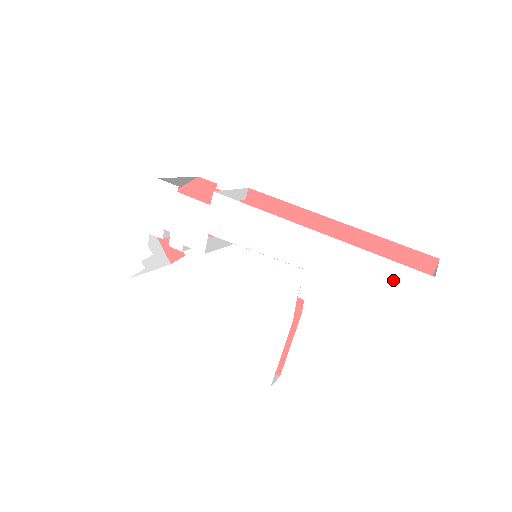
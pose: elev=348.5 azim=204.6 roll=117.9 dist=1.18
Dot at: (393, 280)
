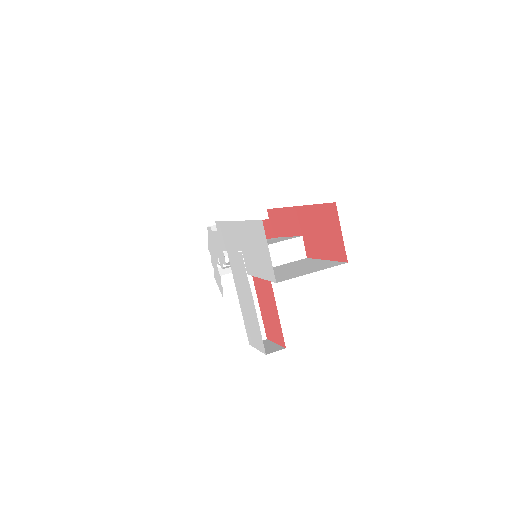
Dot at: (256, 235)
